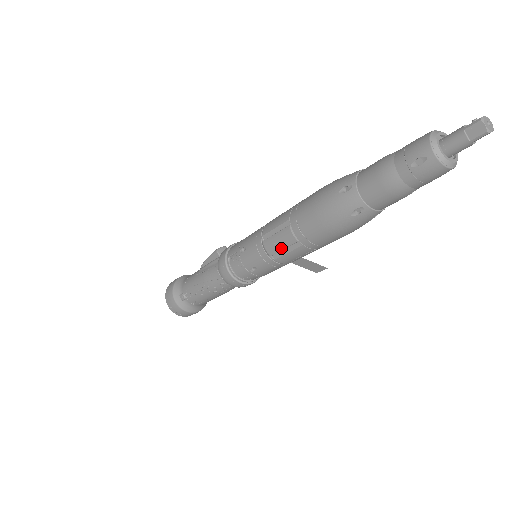
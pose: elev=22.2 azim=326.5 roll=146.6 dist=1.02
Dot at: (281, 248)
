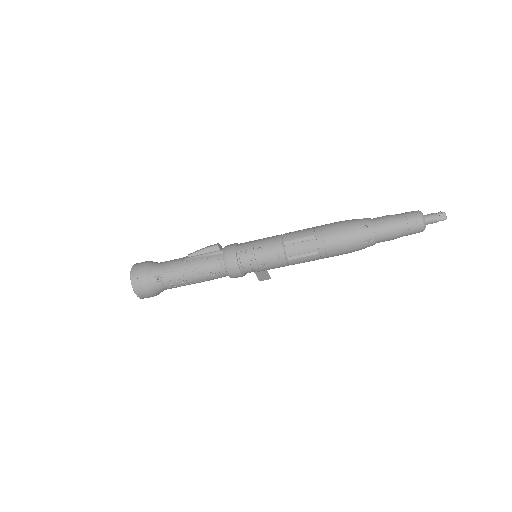
Dot at: (301, 253)
